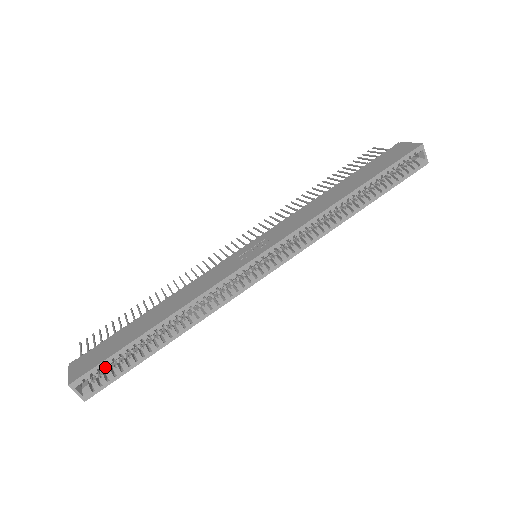
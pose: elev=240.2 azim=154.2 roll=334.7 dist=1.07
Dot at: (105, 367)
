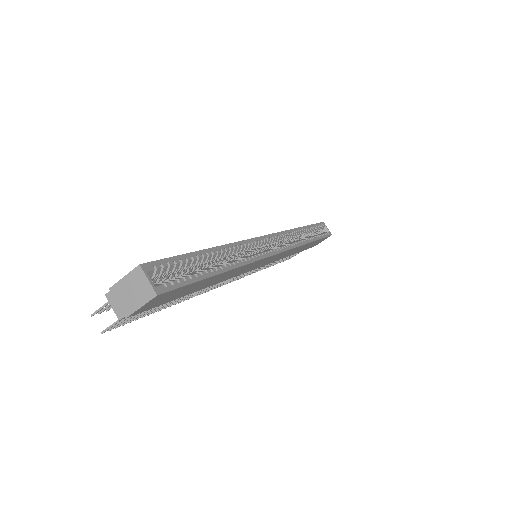
Dot at: occluded
